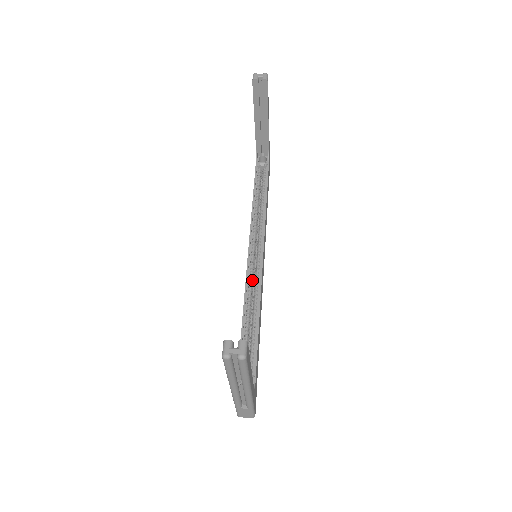
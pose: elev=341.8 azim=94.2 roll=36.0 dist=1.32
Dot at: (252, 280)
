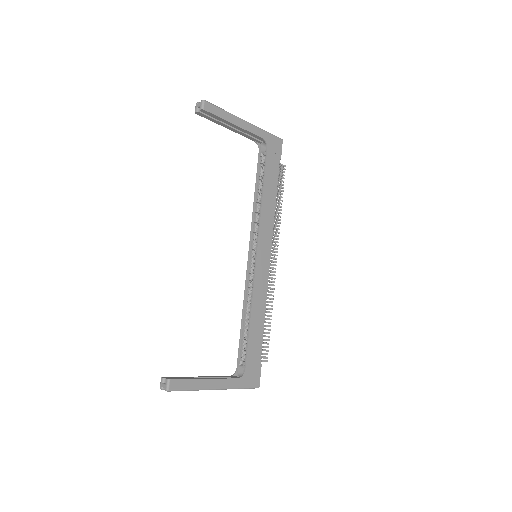
Dot at: (251, 281)
